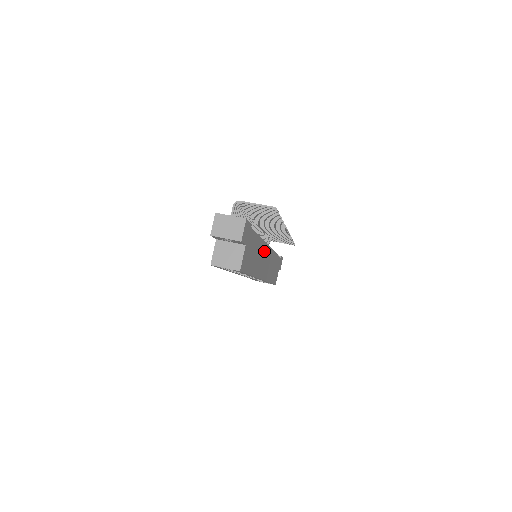
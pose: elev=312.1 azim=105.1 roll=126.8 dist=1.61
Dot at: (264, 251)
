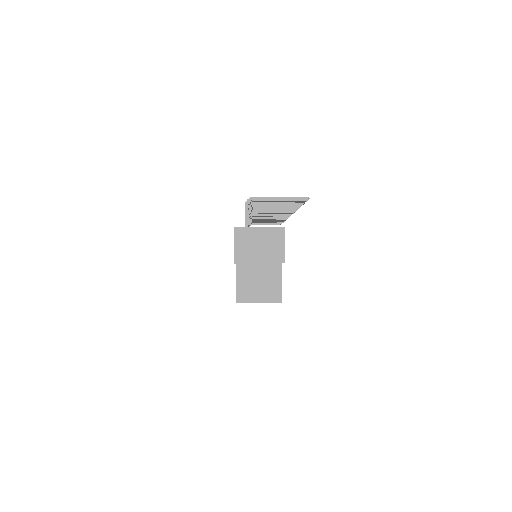
Dot at: occluded
